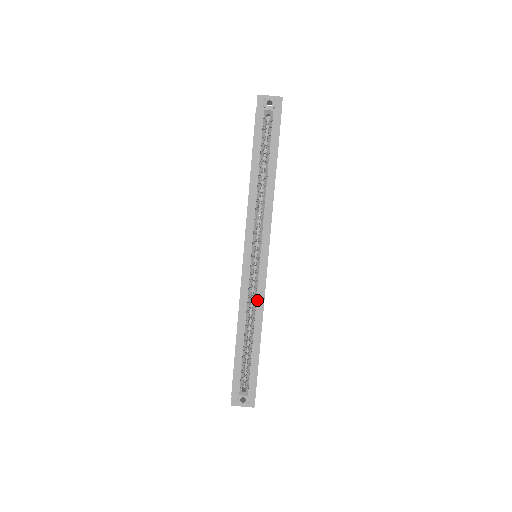
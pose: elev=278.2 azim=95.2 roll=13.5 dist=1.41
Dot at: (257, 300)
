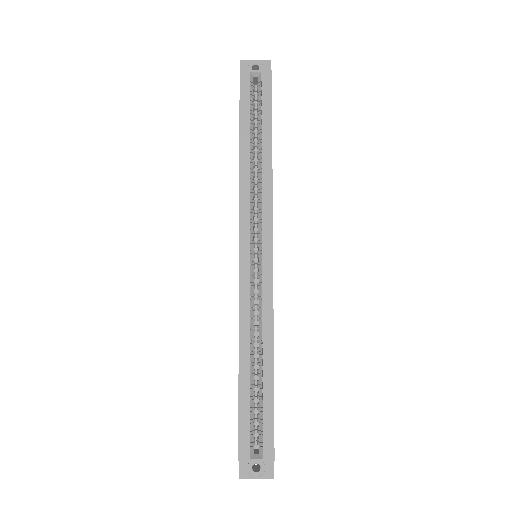
Dot at: (263, 312)
